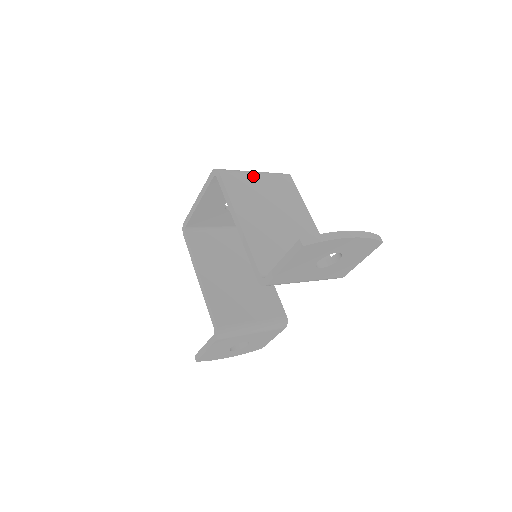
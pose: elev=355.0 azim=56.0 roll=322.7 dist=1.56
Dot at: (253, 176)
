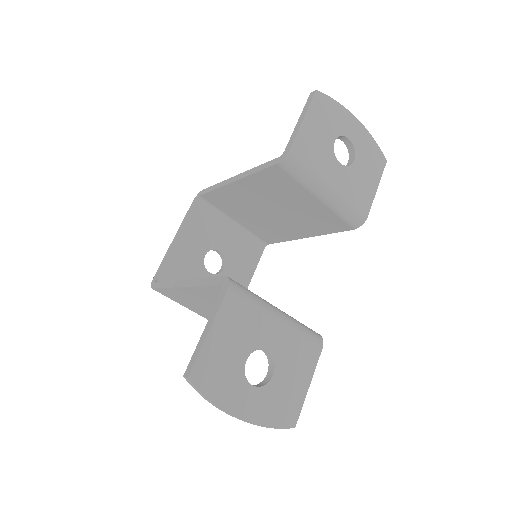
Dot at: occluded
